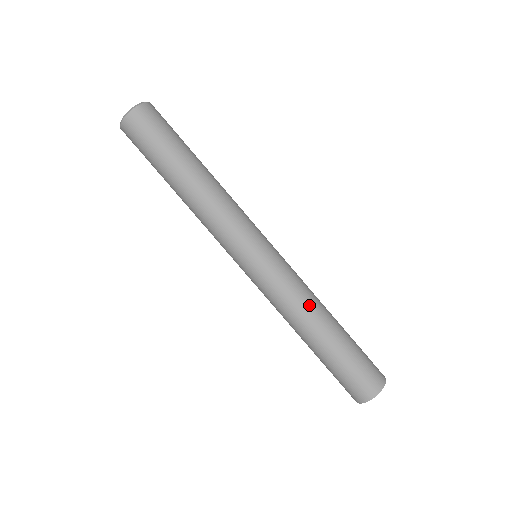
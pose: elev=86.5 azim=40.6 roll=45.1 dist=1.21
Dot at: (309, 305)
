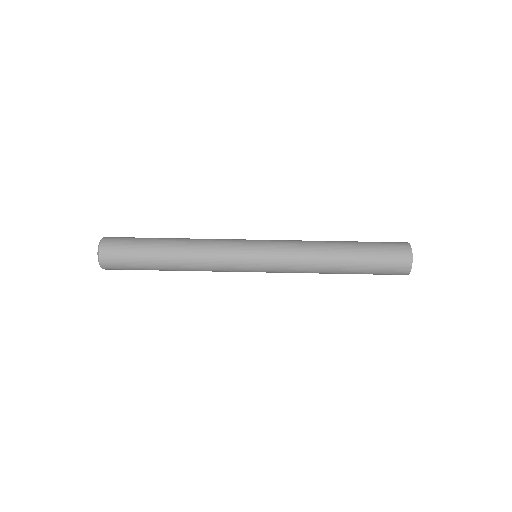
Dot at: occluded
